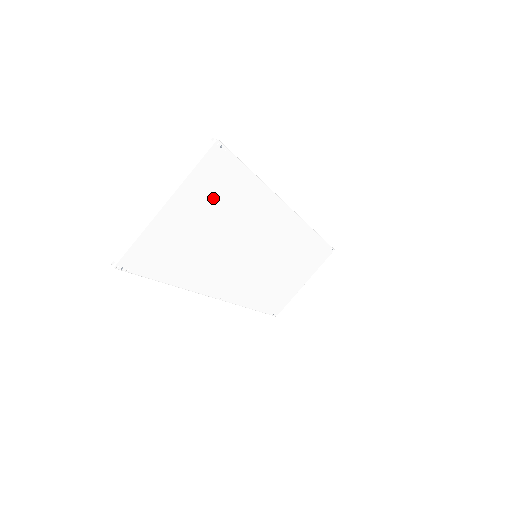
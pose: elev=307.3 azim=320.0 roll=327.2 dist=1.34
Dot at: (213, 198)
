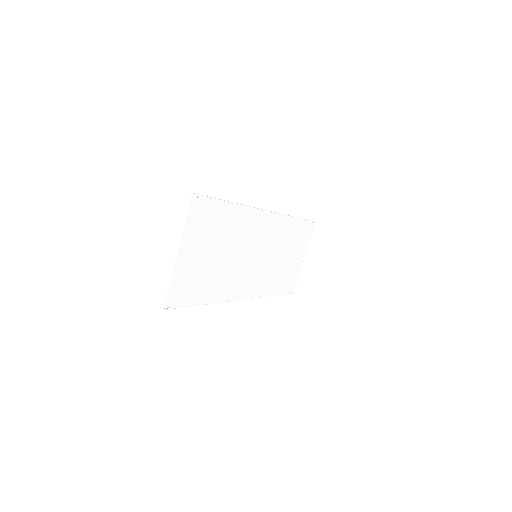
Dot at: (207, 232)
